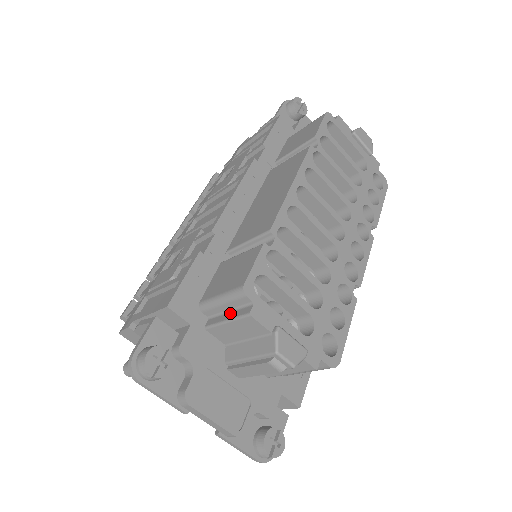
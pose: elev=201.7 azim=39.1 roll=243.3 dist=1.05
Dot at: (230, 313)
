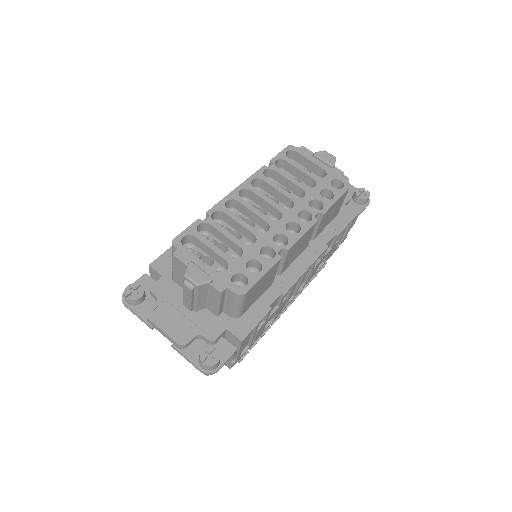
Dot at: occluded
